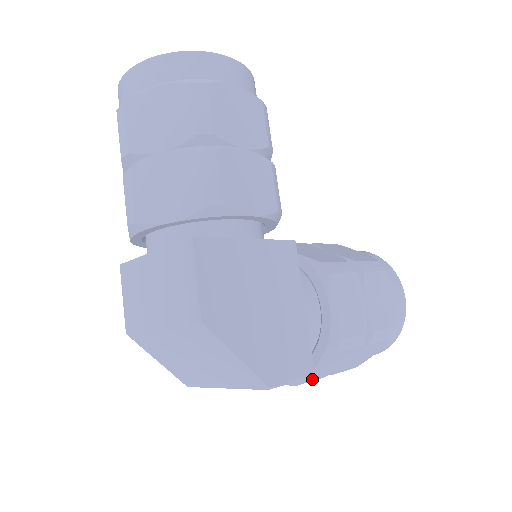
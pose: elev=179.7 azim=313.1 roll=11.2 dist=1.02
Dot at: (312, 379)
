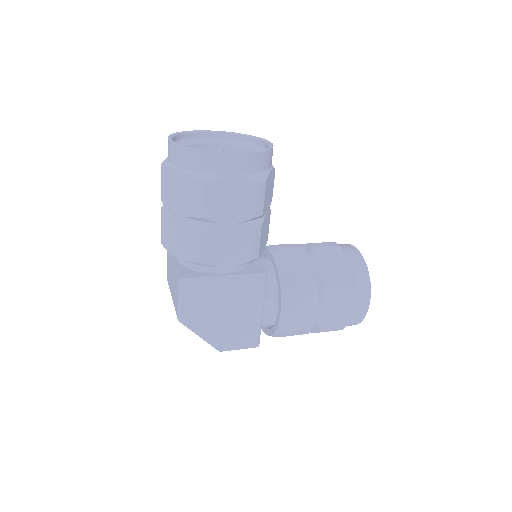
Dot at: occluded
